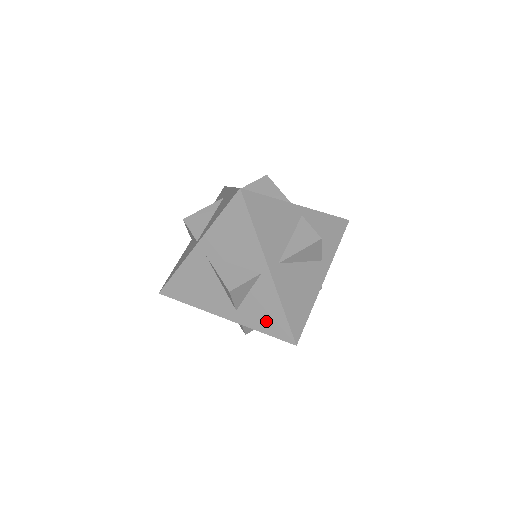
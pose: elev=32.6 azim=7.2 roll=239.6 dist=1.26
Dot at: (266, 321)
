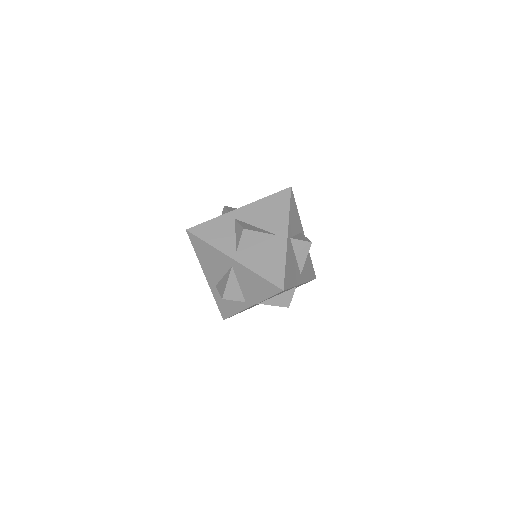
Dot at: (223, 304)
